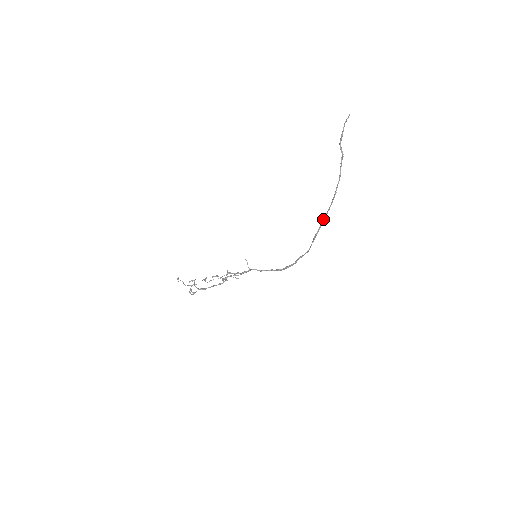
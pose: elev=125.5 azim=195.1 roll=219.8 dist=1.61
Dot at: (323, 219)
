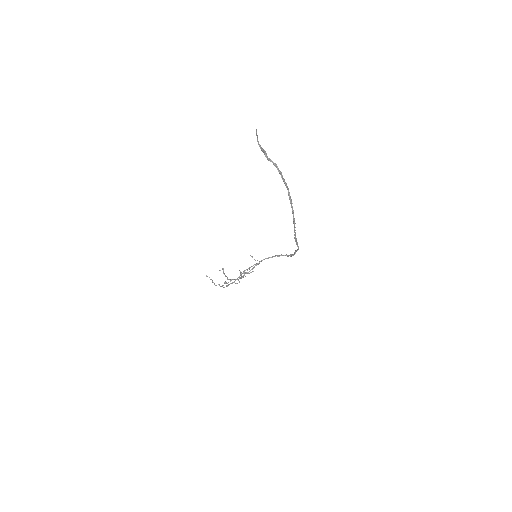
Dot at: occluded
